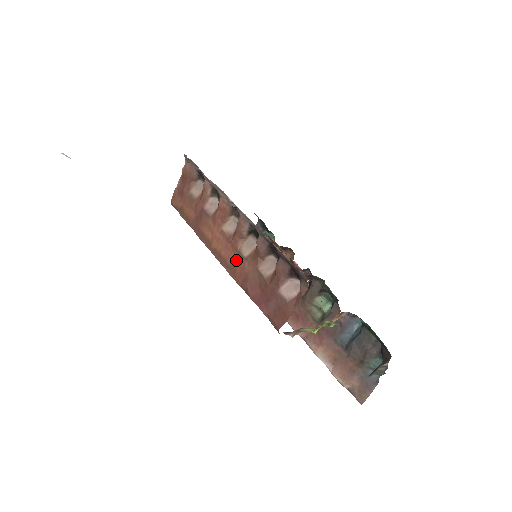
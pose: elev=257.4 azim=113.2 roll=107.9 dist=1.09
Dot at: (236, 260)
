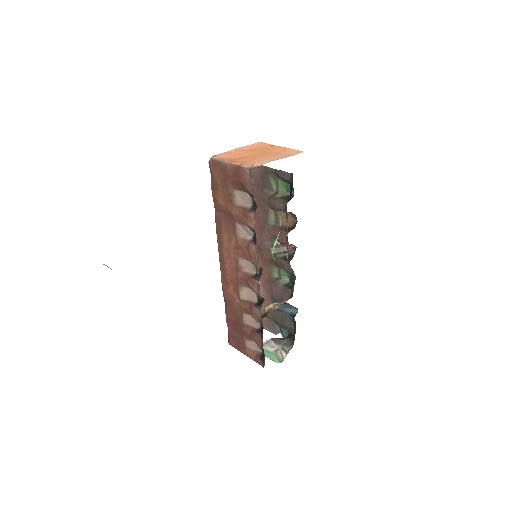
Dot at: (233, 285)
